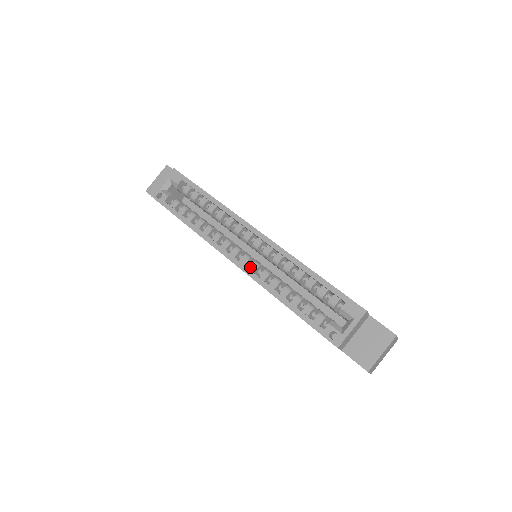
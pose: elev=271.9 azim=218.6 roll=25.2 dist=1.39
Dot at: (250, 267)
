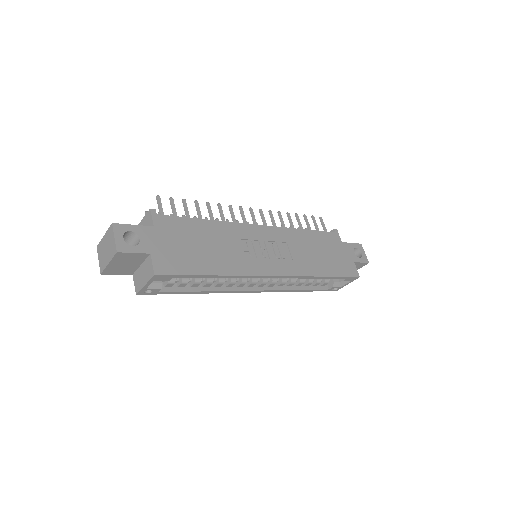
Dot at: (269, 286)
